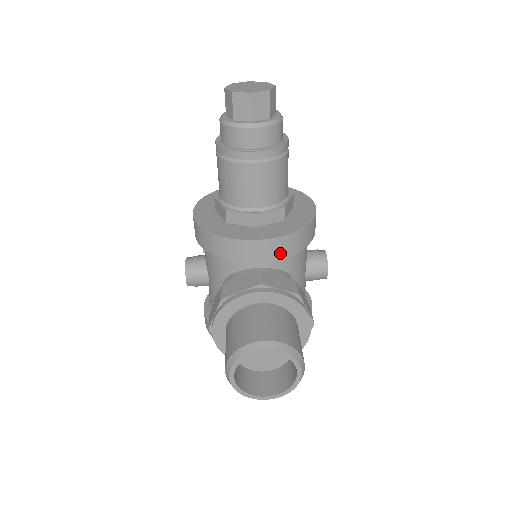
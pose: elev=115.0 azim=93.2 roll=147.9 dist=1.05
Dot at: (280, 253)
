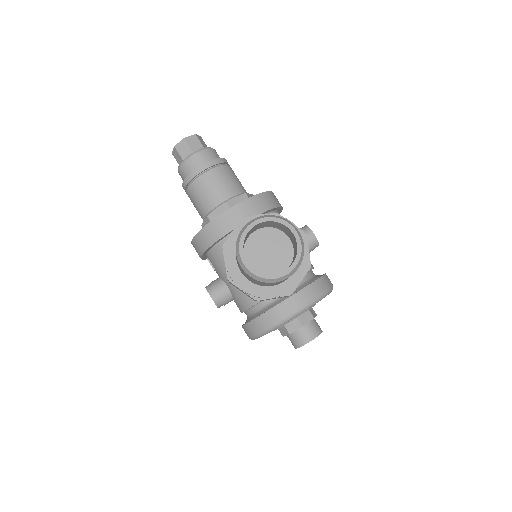
Dot at: (255, 211)
